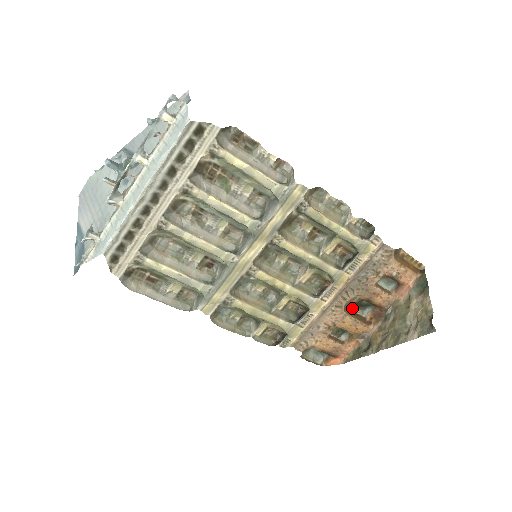
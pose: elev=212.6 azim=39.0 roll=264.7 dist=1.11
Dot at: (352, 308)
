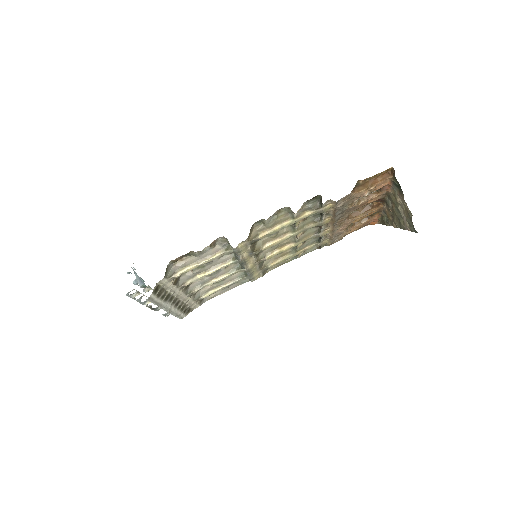
Dot at: occluded
